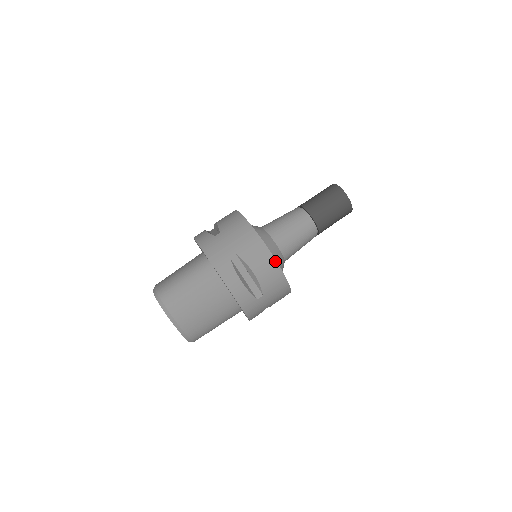
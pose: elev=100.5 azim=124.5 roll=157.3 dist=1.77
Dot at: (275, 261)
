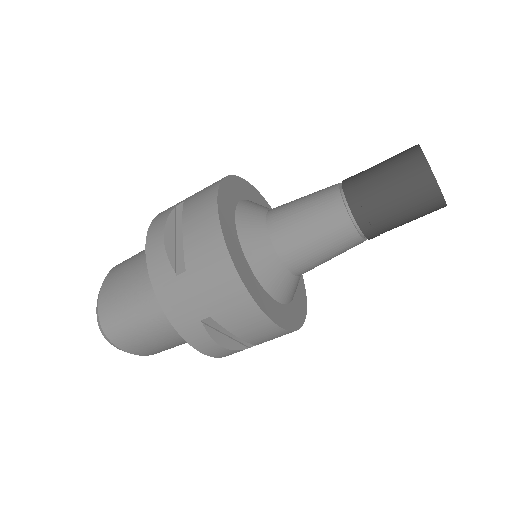
Dot at: (279, 328)
